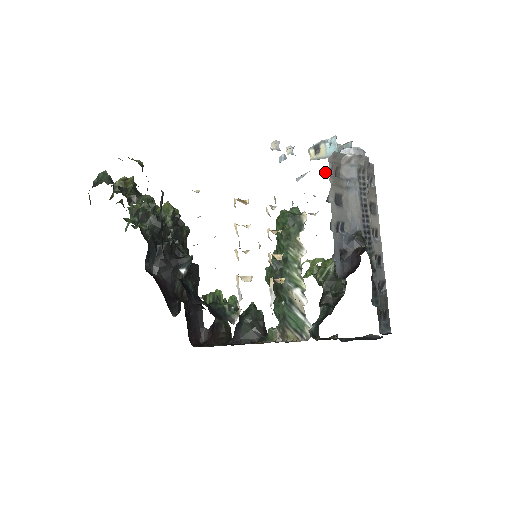
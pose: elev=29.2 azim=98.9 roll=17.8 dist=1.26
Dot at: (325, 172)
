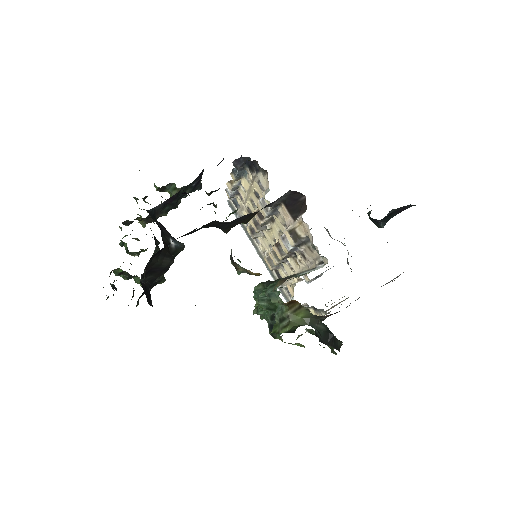
Dot at: occluded
